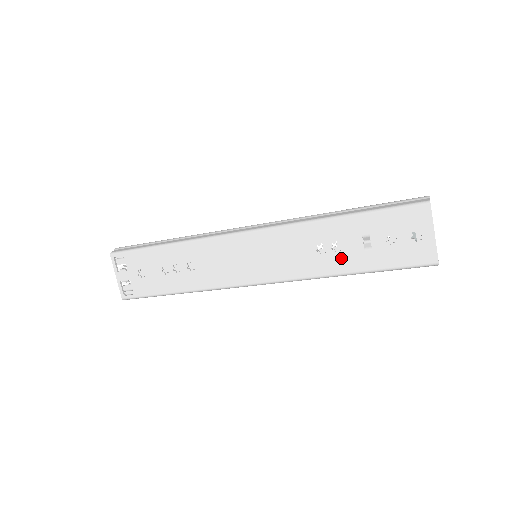
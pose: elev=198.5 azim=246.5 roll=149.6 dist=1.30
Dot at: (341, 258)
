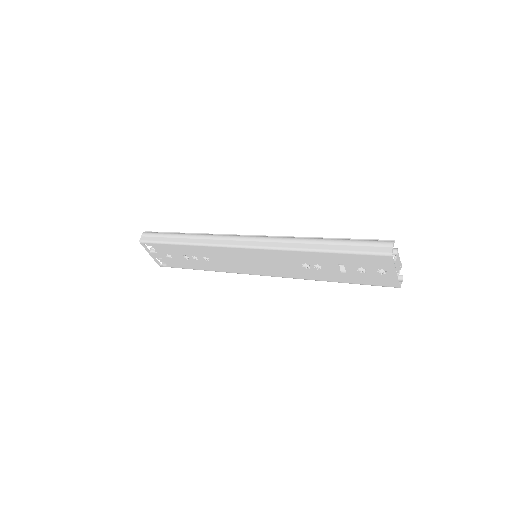
Dot at: (323, 273)
